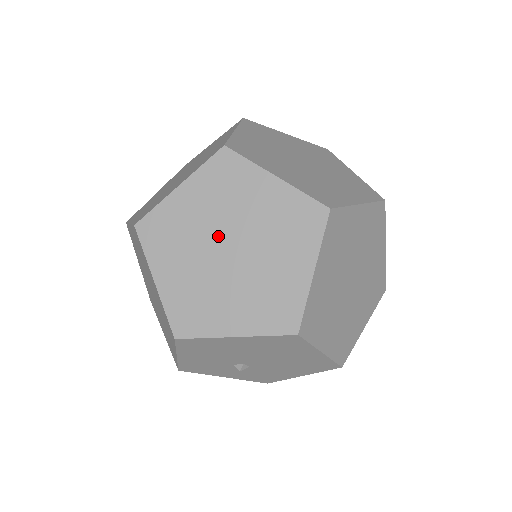
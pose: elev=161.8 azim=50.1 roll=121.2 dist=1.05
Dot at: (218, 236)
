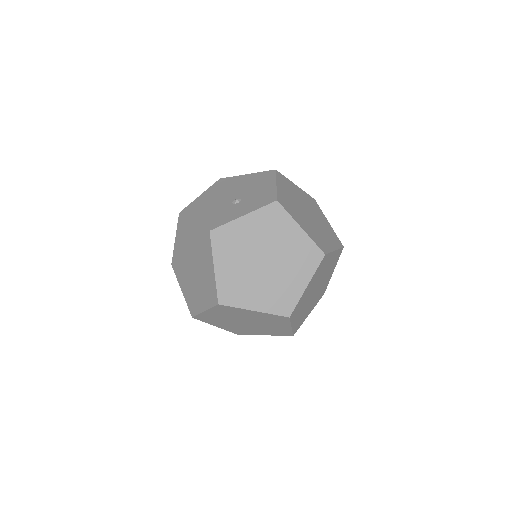
Dot at: (237, 321)
